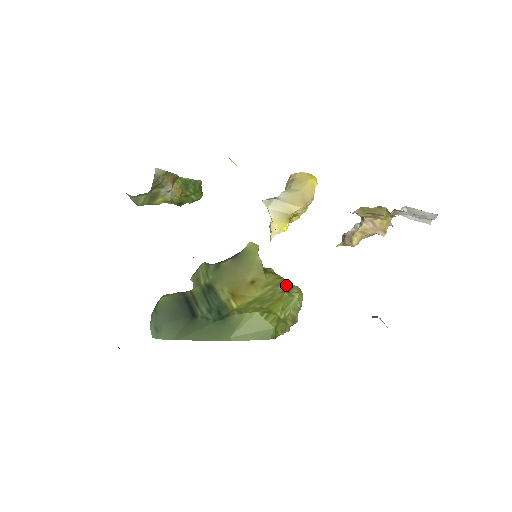
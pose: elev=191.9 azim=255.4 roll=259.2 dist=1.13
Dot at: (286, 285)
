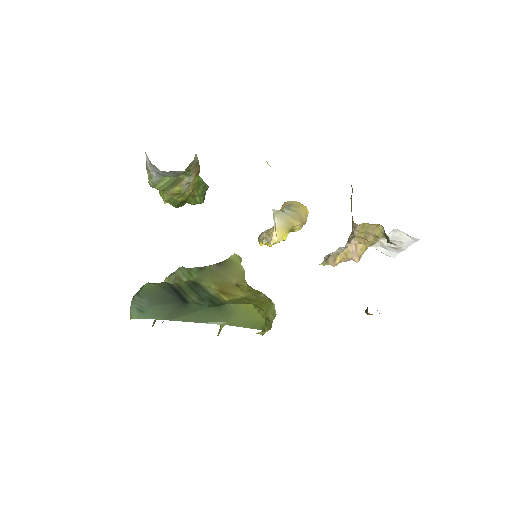
Dot at: (264, 295)
